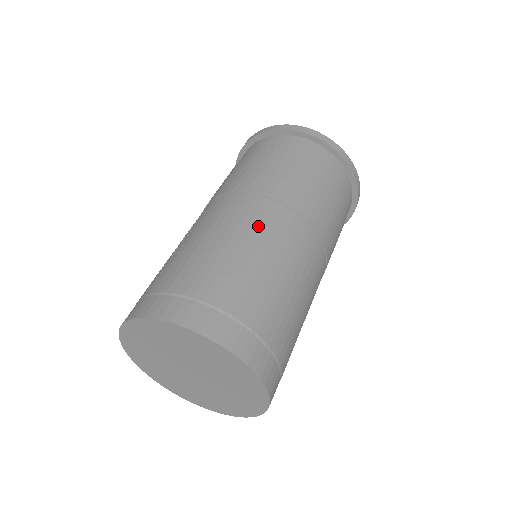
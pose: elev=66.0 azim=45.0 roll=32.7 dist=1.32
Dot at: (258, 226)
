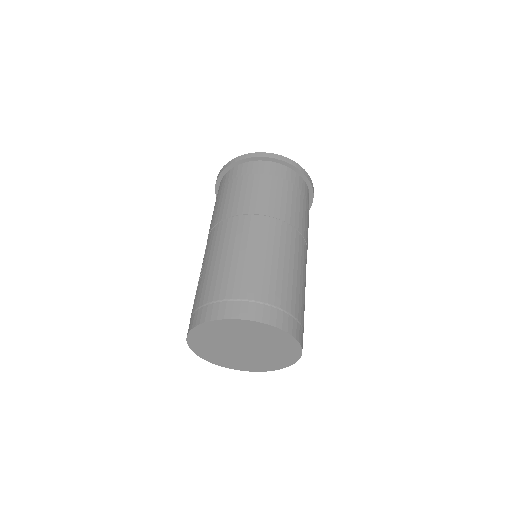
Dot at: (241, 237)
